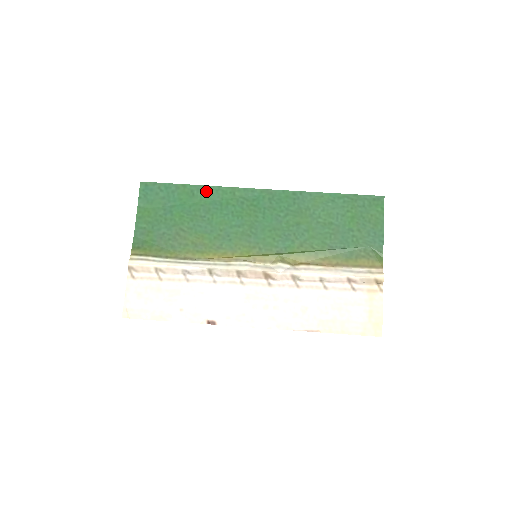
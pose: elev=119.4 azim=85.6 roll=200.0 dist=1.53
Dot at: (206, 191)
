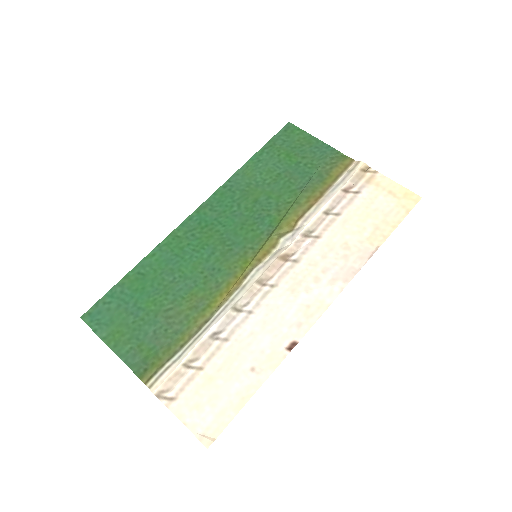
Dot at: (151, 260)
